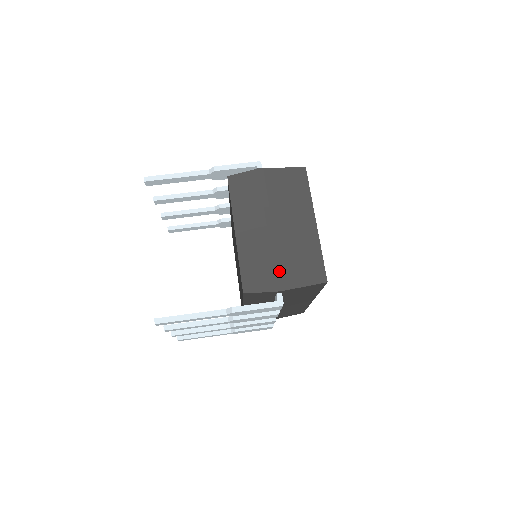
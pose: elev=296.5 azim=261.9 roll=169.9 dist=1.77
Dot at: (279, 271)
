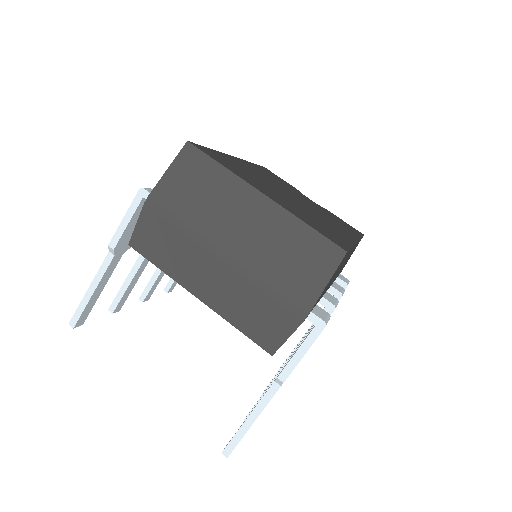
Dot at: (282, 296)
